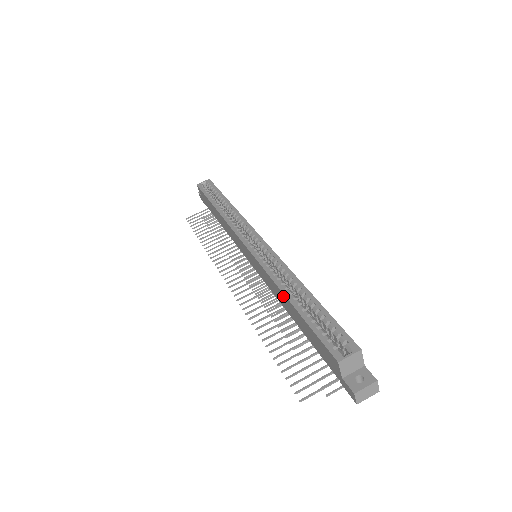
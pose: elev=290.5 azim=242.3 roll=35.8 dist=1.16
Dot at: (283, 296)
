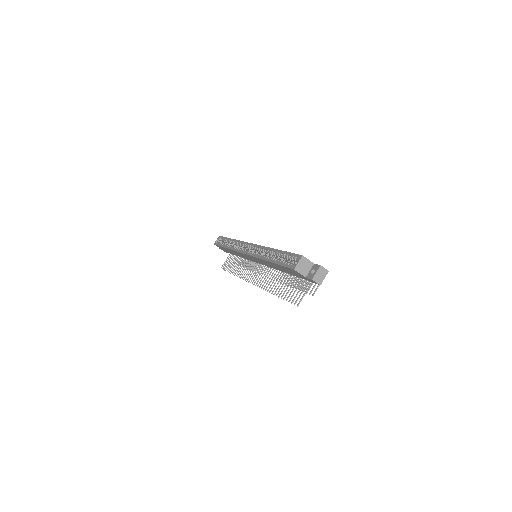
Dot at: (268, 262)
